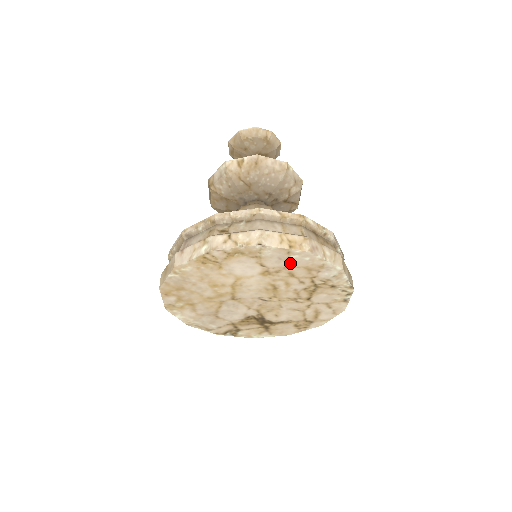
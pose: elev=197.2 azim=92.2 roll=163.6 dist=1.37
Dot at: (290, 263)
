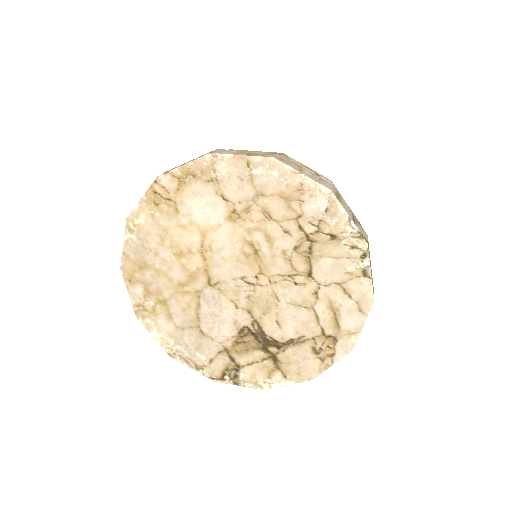
Dot at: (257, 188)
